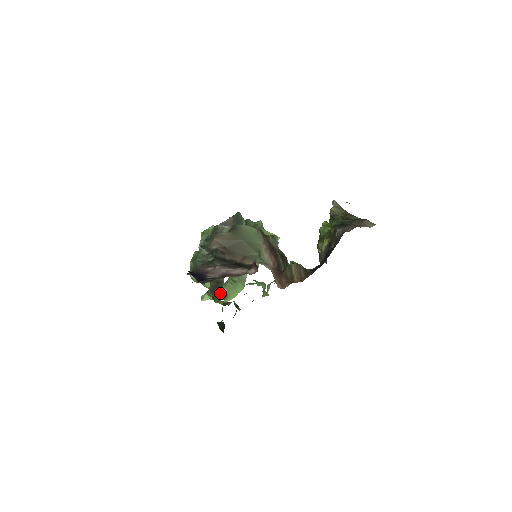
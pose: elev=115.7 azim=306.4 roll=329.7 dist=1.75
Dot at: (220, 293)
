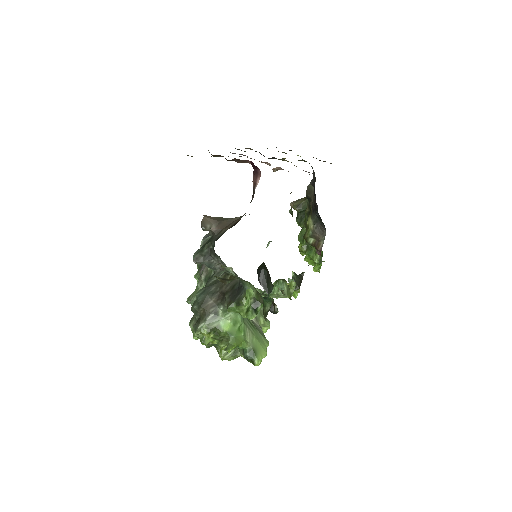
Dot at: (242, 290)
